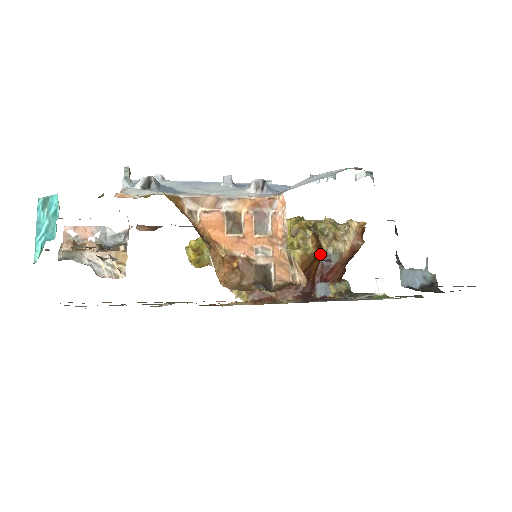
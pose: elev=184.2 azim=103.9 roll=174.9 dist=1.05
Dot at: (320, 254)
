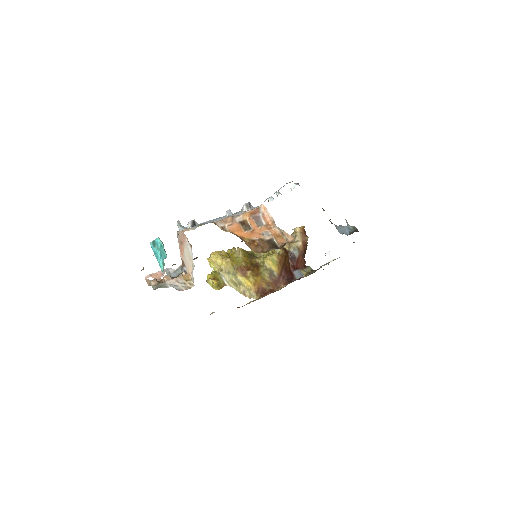
Dot at: (287, 254)
